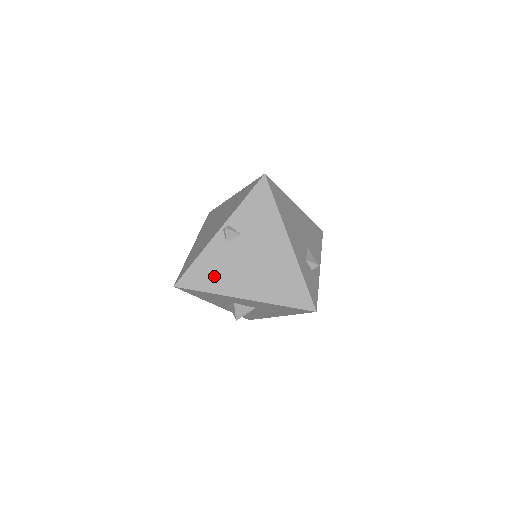
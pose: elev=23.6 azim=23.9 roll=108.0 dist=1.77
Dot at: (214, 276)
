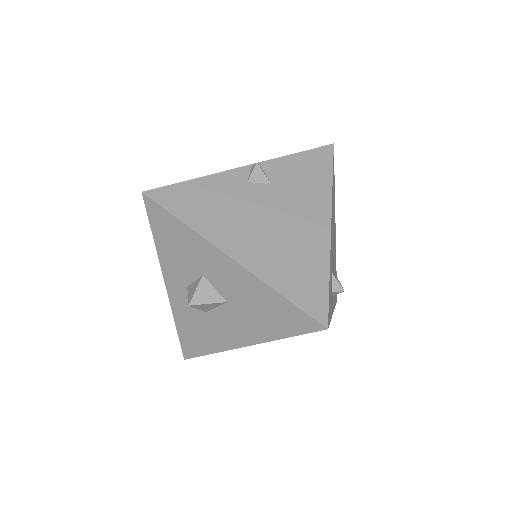
Dot at: (206, 209)
